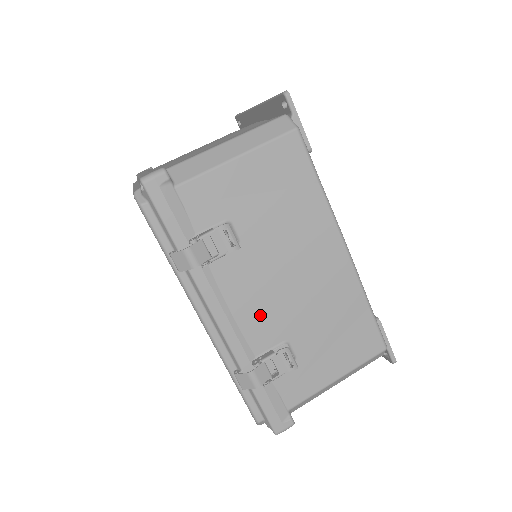
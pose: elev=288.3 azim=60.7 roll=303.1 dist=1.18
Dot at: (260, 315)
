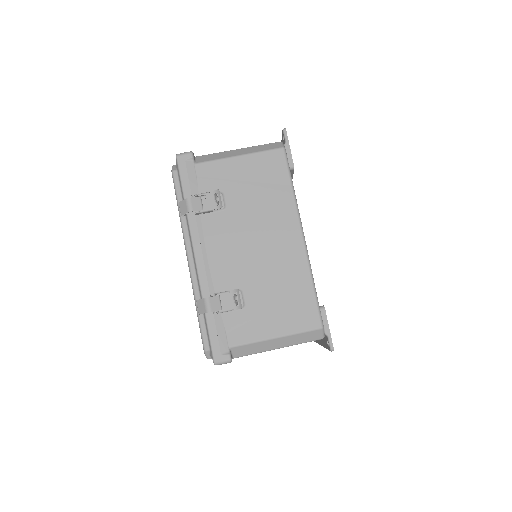
Dot at: (226, 263)
